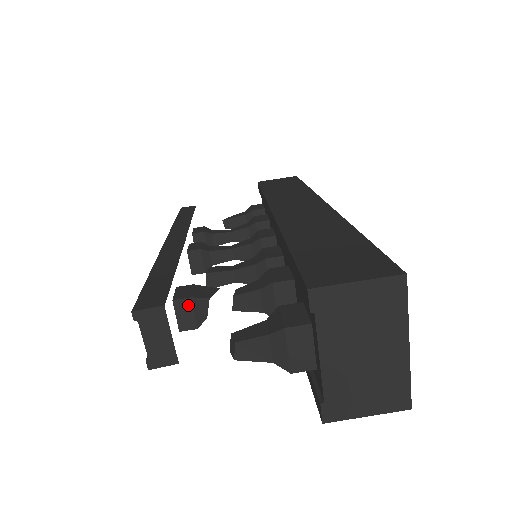
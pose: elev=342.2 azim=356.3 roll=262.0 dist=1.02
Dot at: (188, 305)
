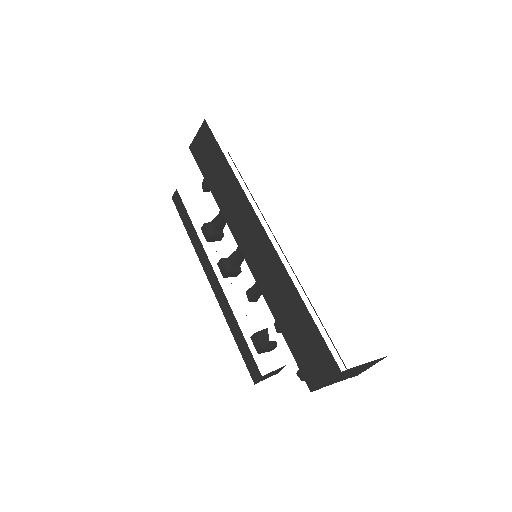
Dot at: (265, 350)
